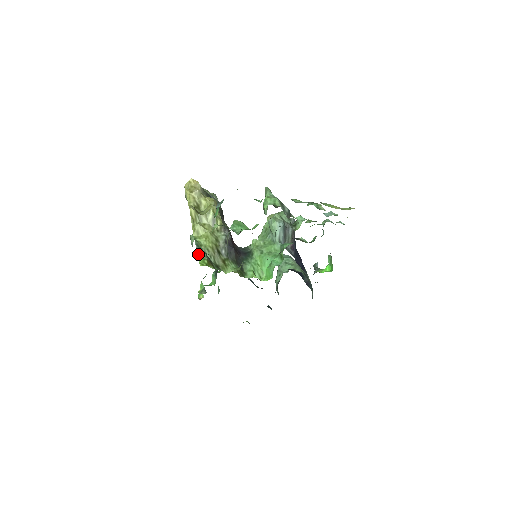
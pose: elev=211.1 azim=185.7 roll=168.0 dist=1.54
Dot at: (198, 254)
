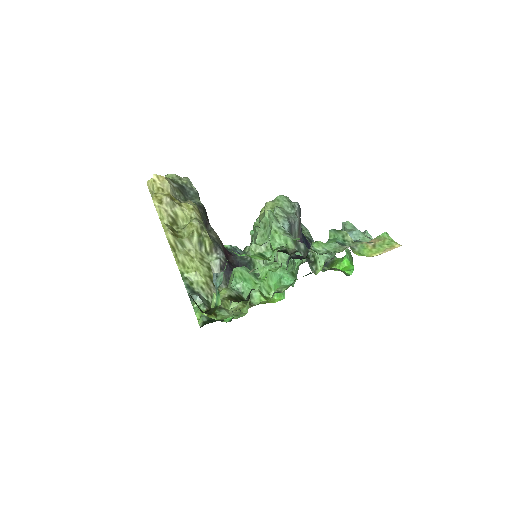
Dot at: (192, 302)
